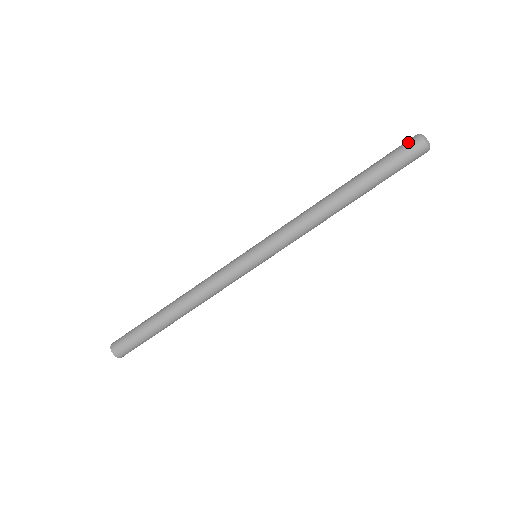
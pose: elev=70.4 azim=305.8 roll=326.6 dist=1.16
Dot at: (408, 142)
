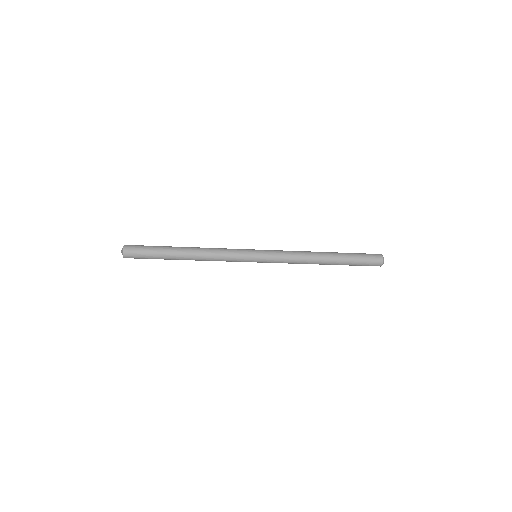
Dot at: (376, 262)
